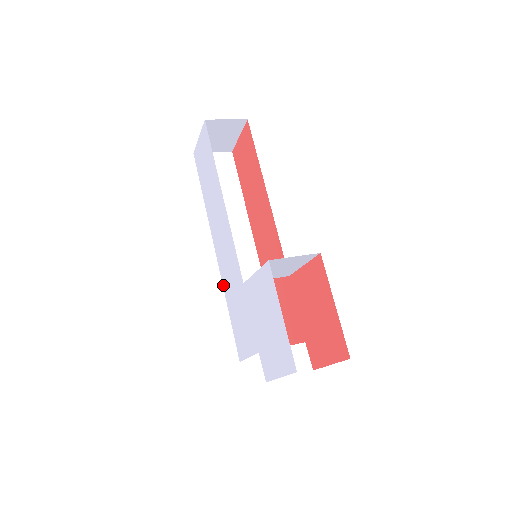
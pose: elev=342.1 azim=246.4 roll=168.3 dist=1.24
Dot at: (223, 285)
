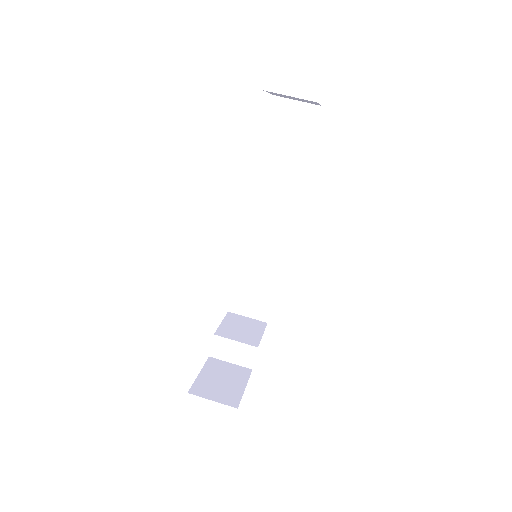
Dot at: (241, 248)
